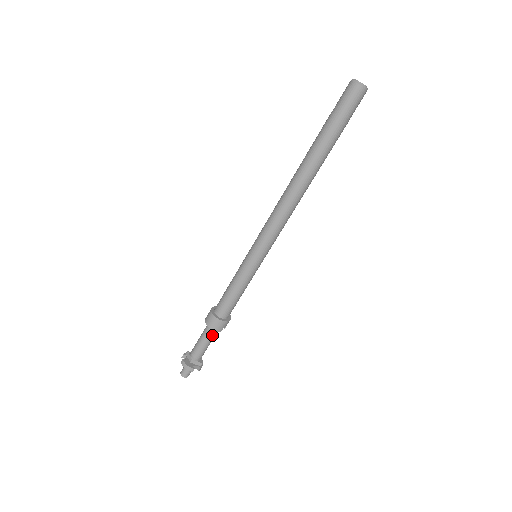
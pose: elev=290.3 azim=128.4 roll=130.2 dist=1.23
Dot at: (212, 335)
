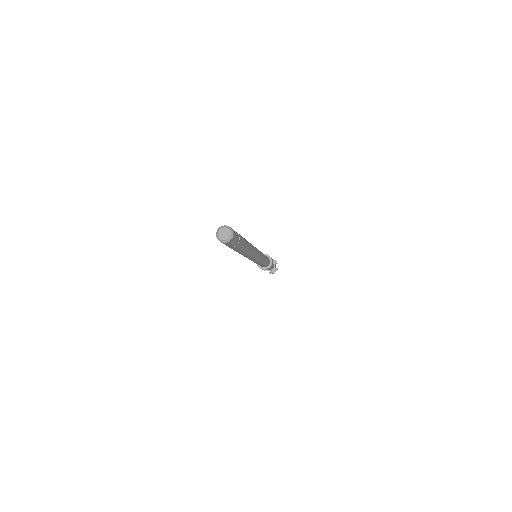
Dot at: occluded
